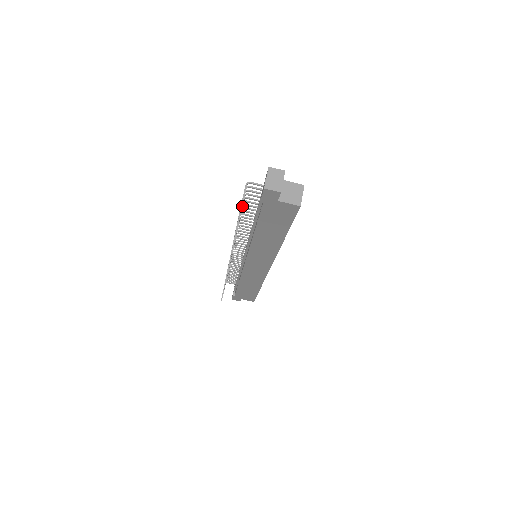
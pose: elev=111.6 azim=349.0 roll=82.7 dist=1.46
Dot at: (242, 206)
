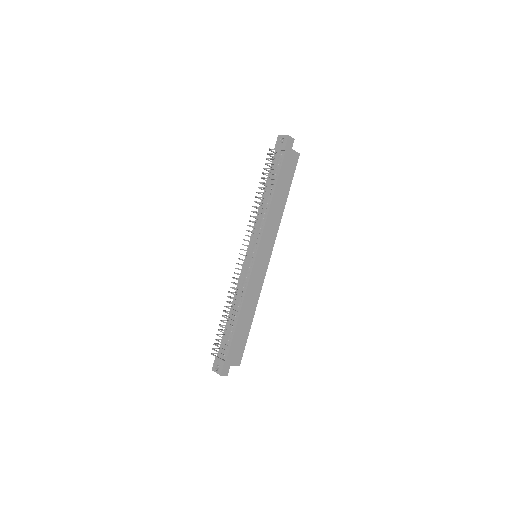
Dot at: (264, 173)
